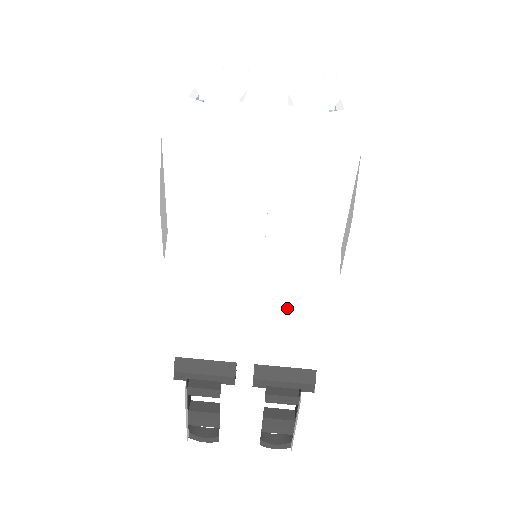
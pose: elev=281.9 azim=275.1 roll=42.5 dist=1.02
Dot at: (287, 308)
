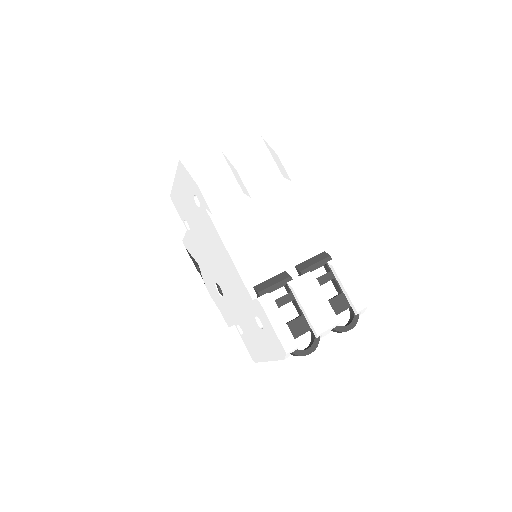
Dot at: (285, 221)
